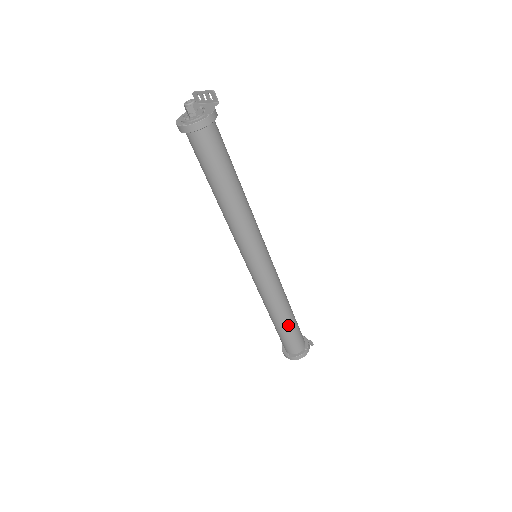
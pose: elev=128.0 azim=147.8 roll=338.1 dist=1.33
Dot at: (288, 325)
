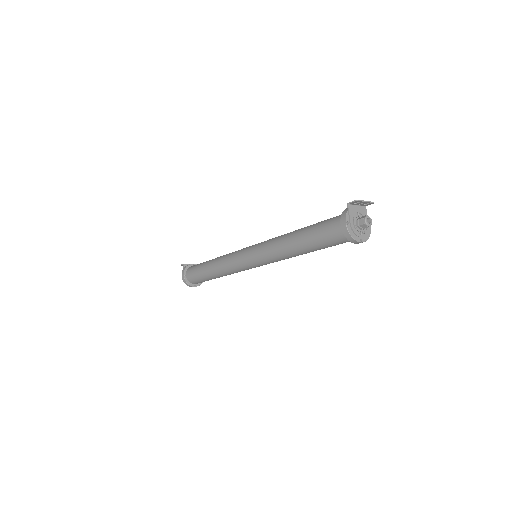
Dot at: occluded
